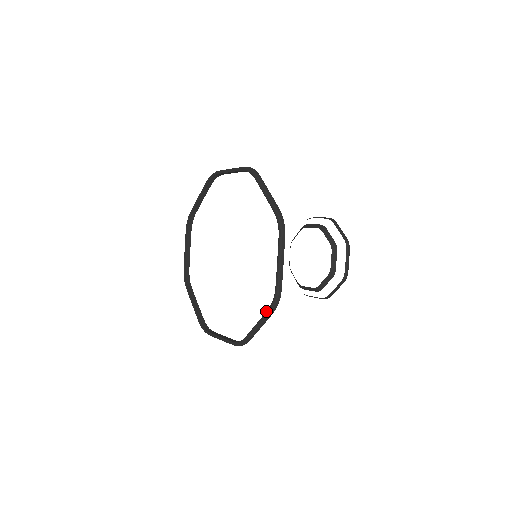
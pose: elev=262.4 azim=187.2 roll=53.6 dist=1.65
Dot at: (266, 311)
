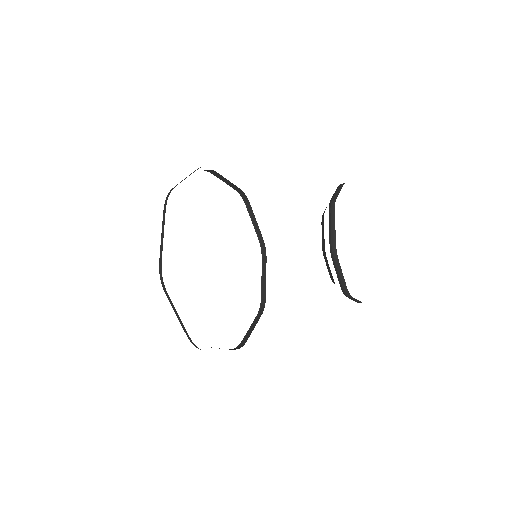
Dot at: occluded
